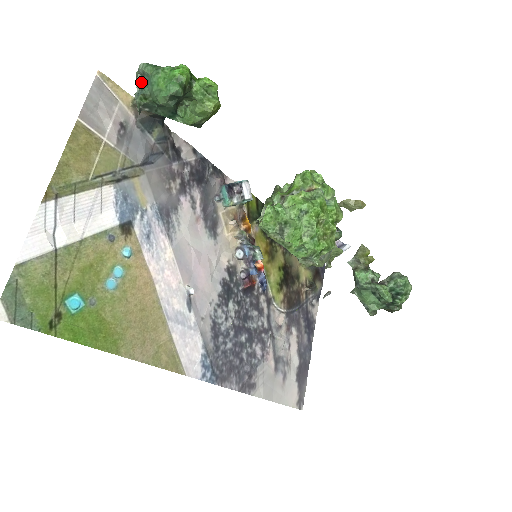
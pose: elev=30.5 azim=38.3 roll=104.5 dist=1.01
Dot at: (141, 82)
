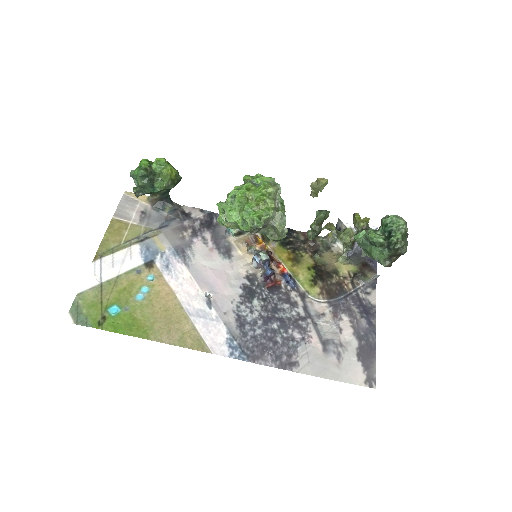
Dot at: occluded
